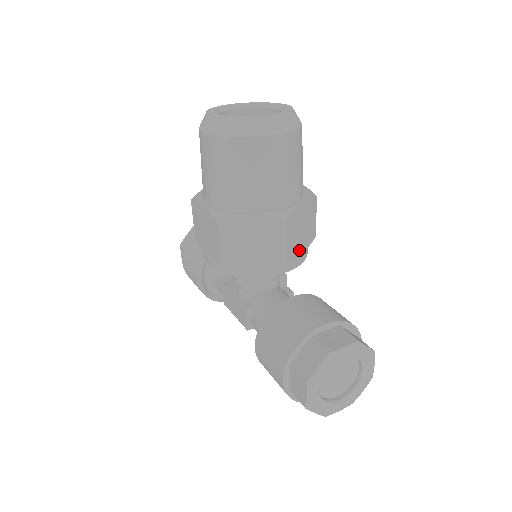
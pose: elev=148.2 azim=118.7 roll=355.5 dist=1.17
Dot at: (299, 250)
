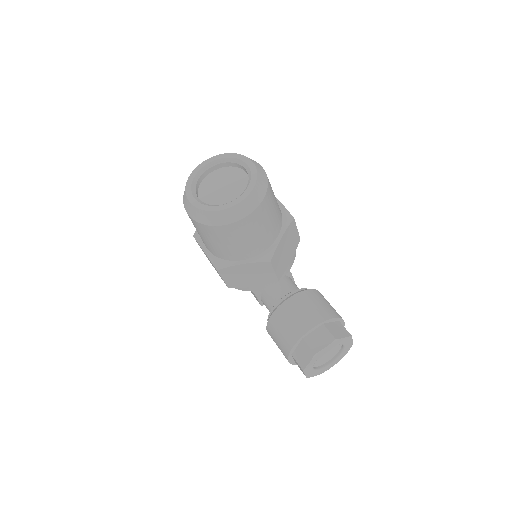
Dot at: (287, 263)
